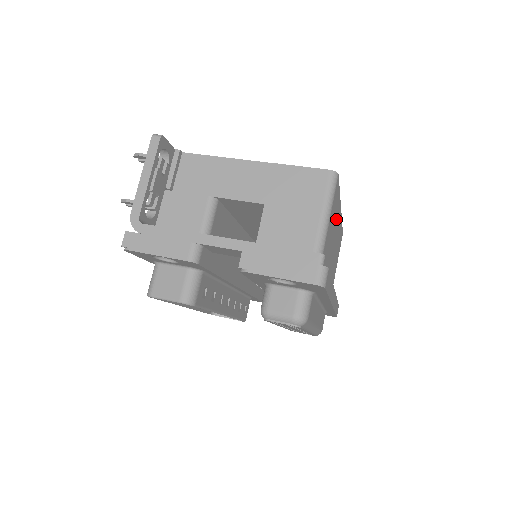
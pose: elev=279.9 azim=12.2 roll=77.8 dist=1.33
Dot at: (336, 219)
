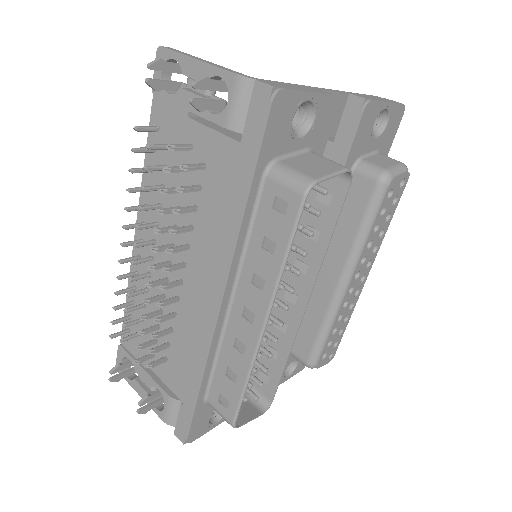
Dot at: occluded
